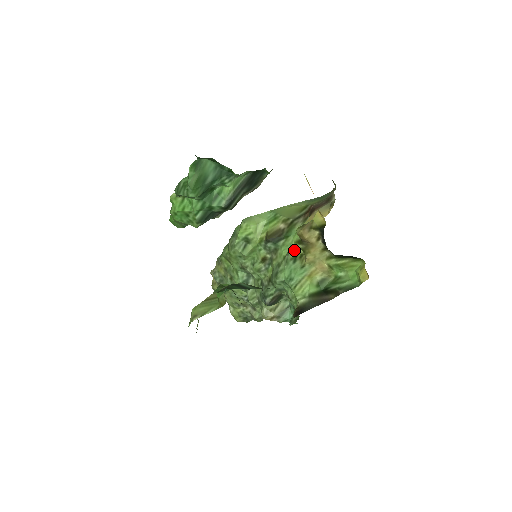
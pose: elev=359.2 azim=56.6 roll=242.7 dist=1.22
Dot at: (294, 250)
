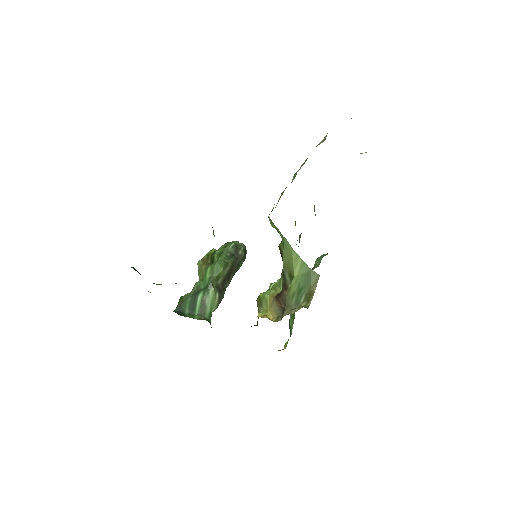
Dot at: occluded
